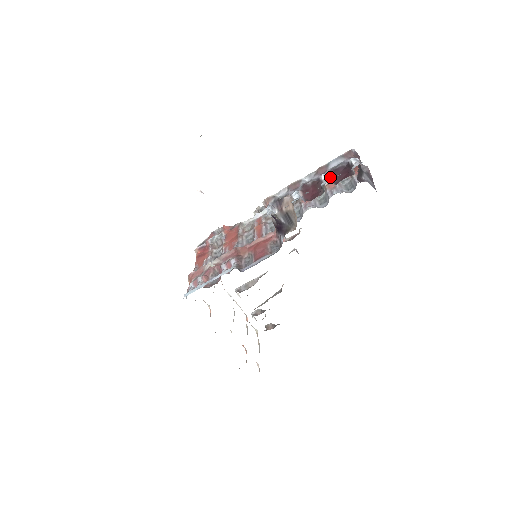
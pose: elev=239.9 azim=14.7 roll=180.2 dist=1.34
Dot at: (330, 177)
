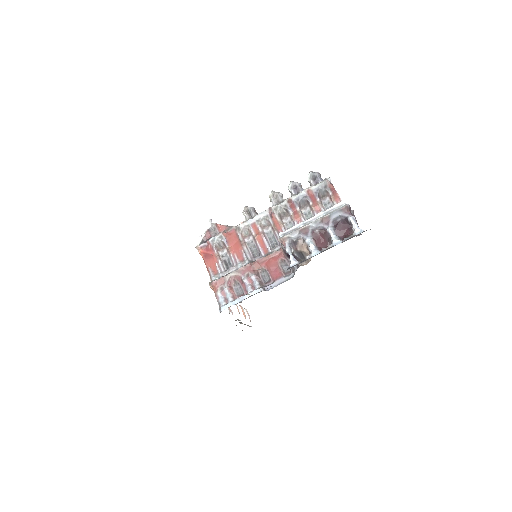
Dot at: (335, 231)
